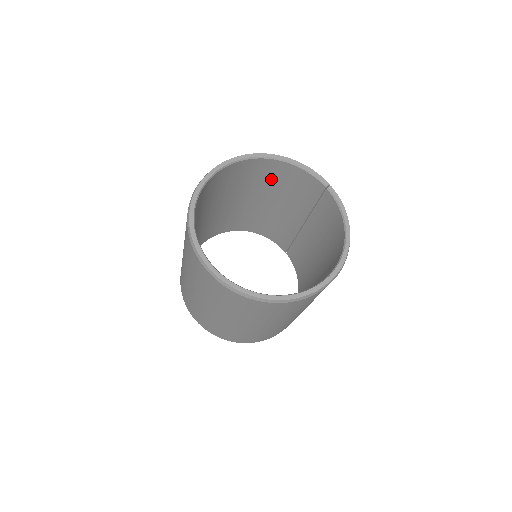
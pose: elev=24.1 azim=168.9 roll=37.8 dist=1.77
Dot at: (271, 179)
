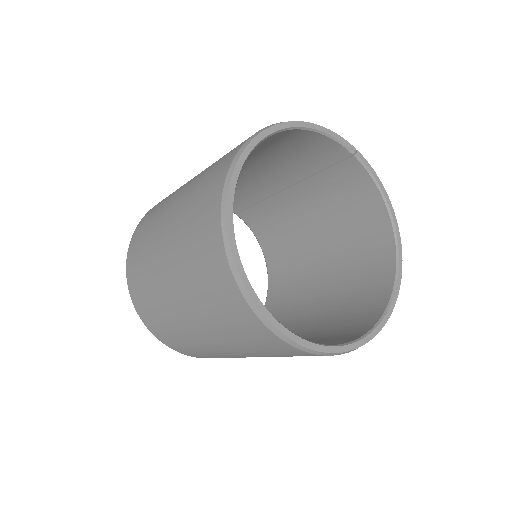
Dot at: (264, 149)
